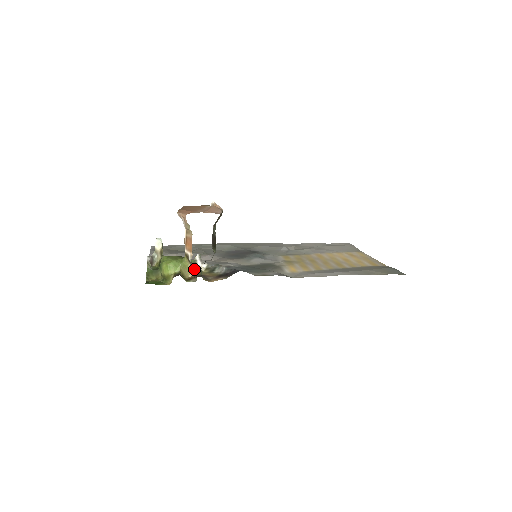
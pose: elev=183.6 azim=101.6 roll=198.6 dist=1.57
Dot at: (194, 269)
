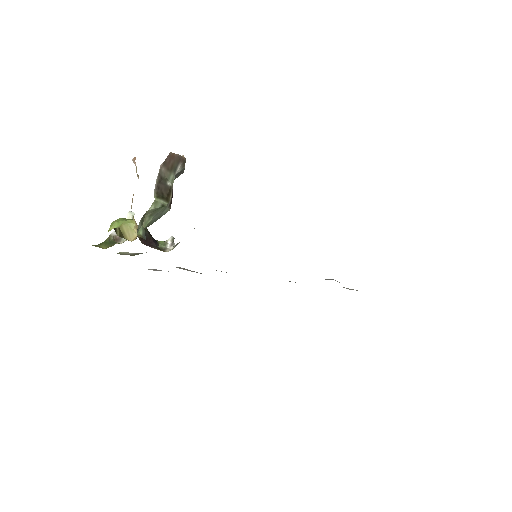
Dot at: occluded
